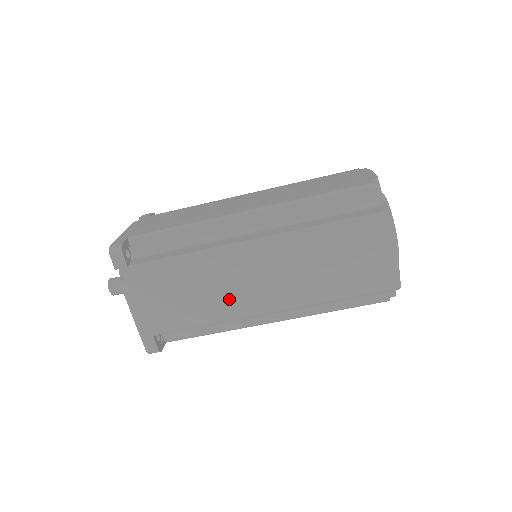
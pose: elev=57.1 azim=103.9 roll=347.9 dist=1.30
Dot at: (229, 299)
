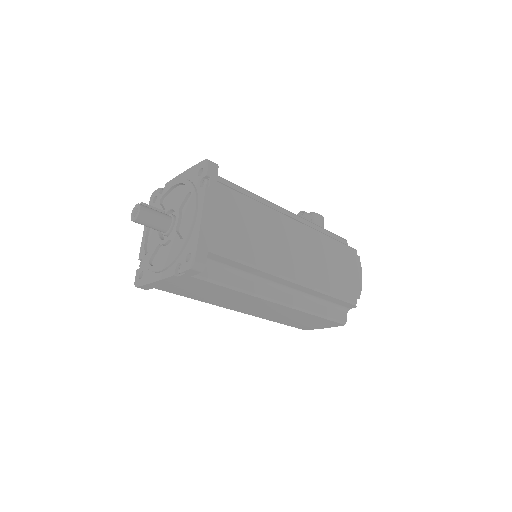
Dot at: (227, 303)
